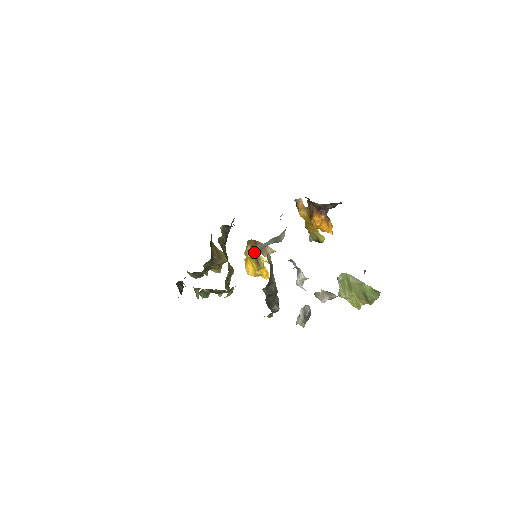
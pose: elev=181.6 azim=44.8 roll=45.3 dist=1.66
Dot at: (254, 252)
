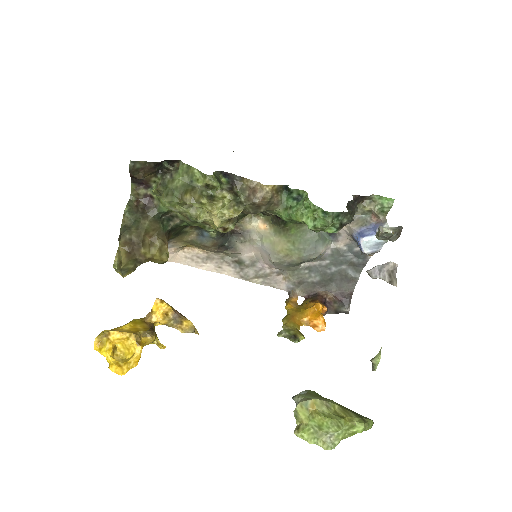
Dot at: (173, 309)
